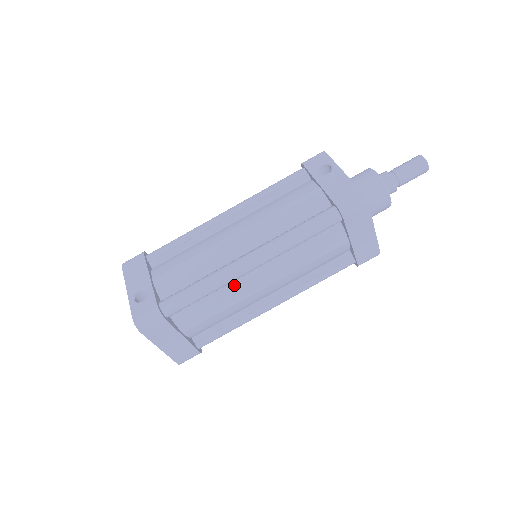
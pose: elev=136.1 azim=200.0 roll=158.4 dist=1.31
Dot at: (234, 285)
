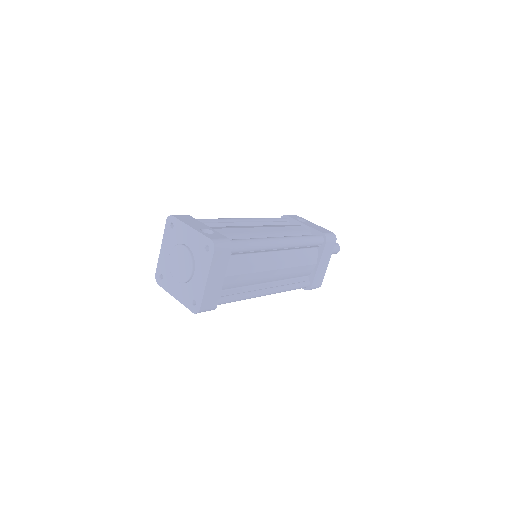
Dot at: (263, 256)
